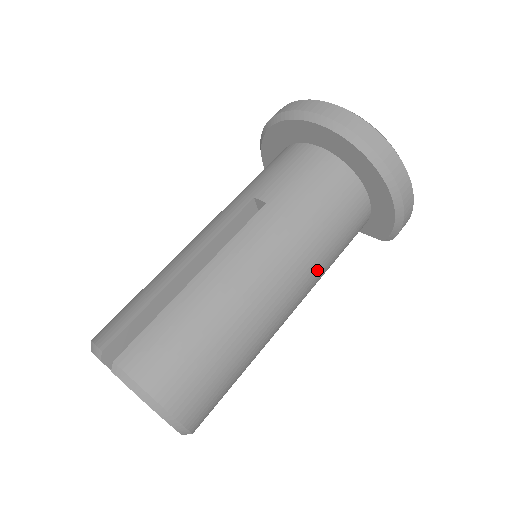
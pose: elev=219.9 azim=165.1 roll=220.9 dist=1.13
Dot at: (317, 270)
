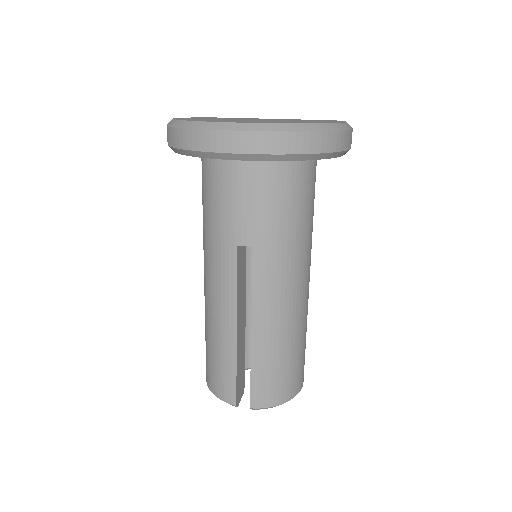
Dot at: (311, 241)
